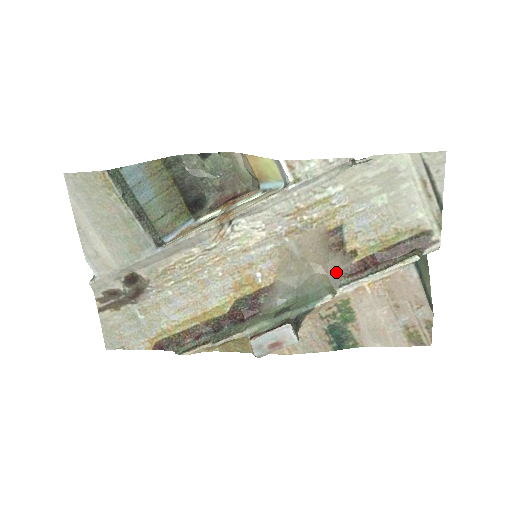
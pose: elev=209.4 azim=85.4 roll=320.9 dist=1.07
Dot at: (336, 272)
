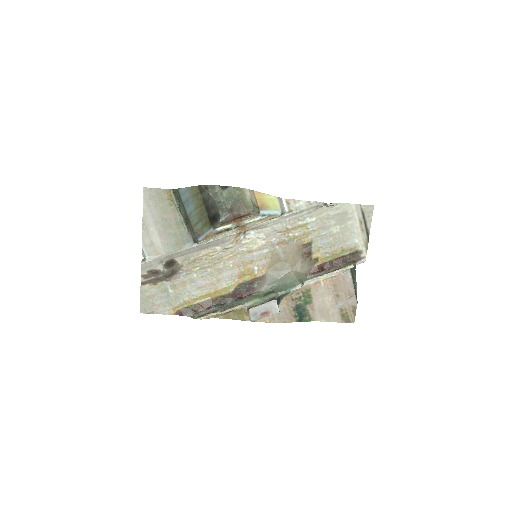
Dot at: (305, 271)
